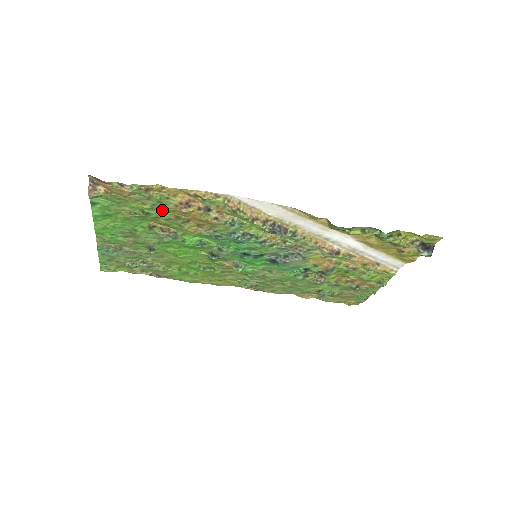
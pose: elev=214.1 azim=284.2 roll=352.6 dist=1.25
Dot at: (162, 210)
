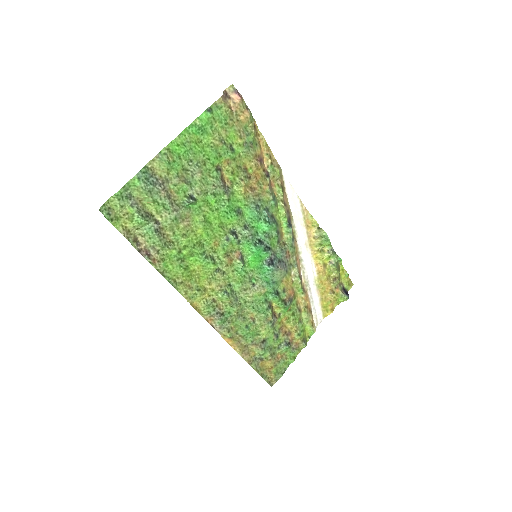
Dot at: (246, 153)
